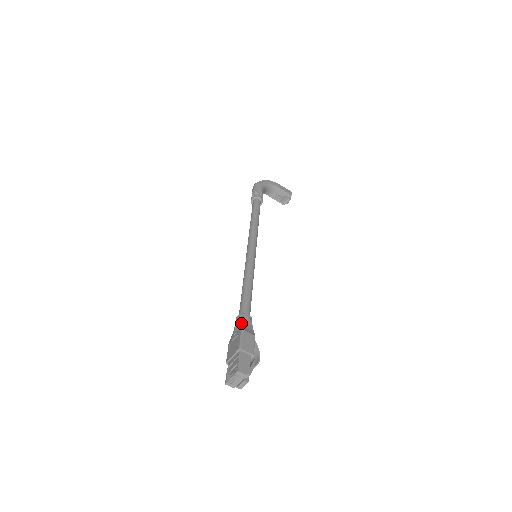
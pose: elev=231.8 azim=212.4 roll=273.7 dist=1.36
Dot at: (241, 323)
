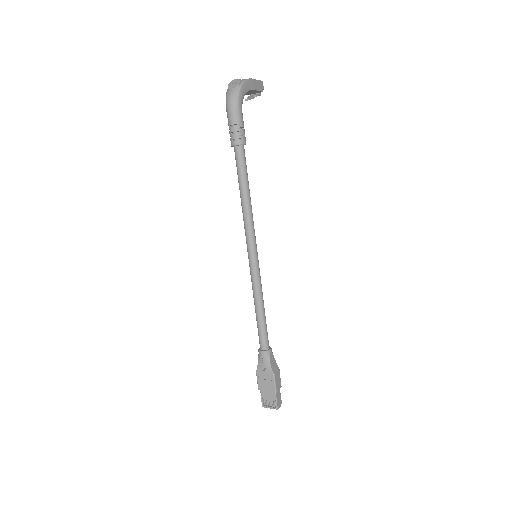
Dot at: (270, 365)
